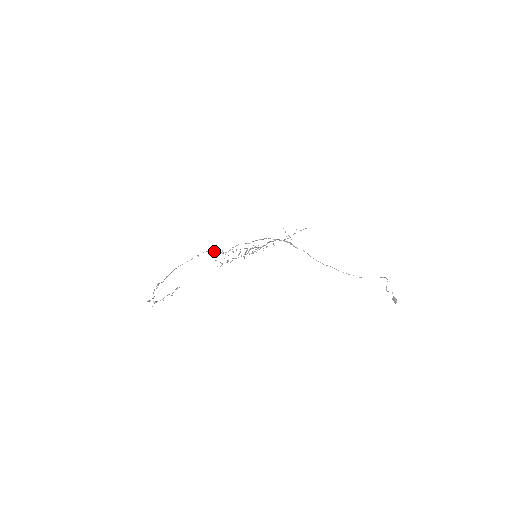
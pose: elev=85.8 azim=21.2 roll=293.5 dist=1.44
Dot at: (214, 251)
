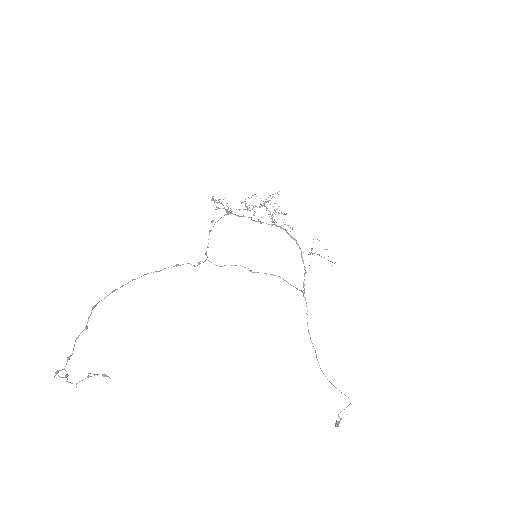
Dot at: (209, 232)
